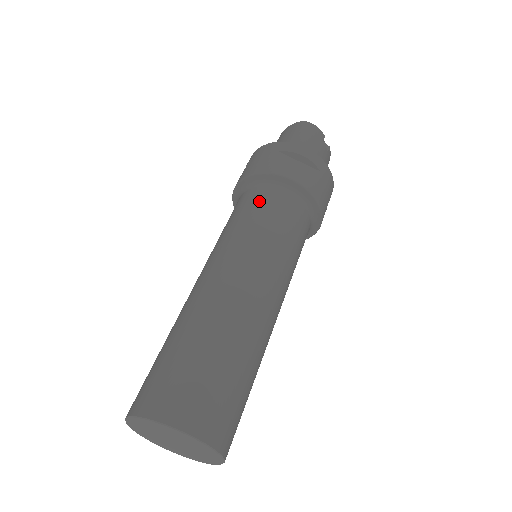
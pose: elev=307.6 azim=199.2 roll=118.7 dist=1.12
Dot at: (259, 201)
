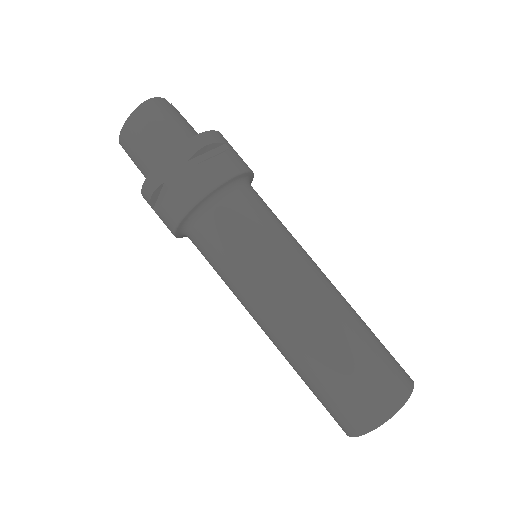
Dot at: (232, 219)
